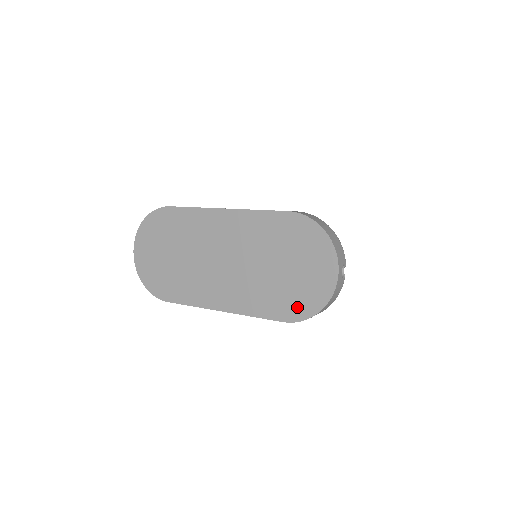
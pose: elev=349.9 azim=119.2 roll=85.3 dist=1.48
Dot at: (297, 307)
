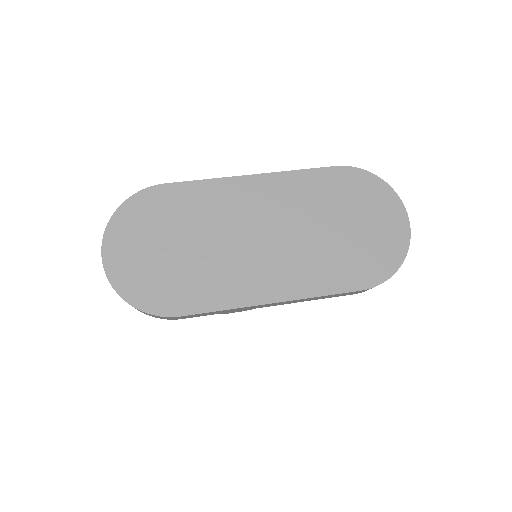
Dot at: (374, 267)
